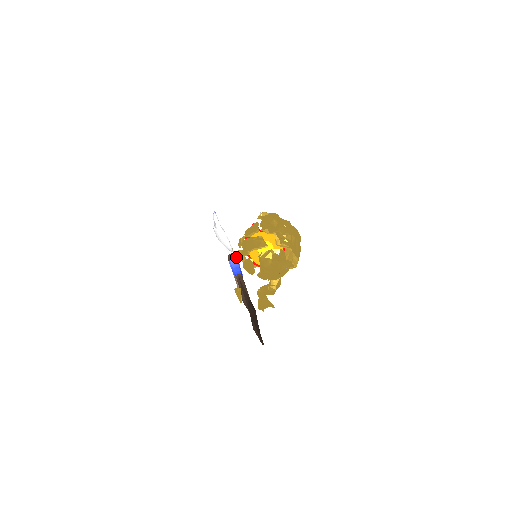
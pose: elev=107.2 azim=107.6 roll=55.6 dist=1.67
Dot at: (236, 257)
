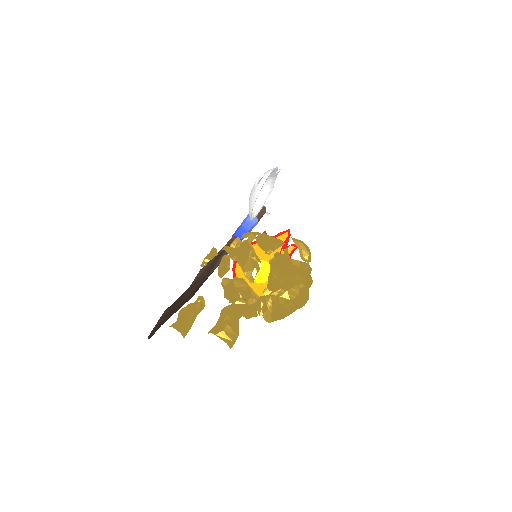
Dot at: (266, 214)
